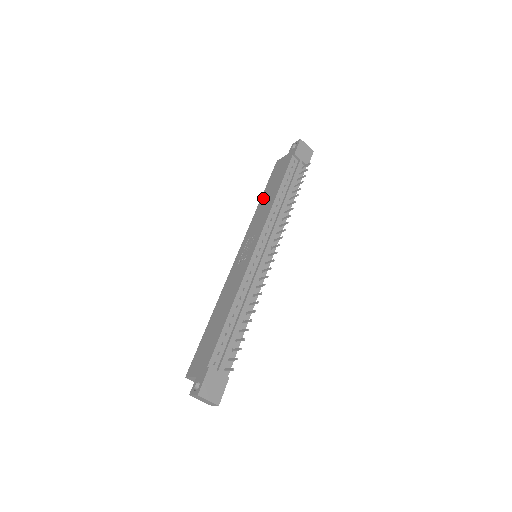
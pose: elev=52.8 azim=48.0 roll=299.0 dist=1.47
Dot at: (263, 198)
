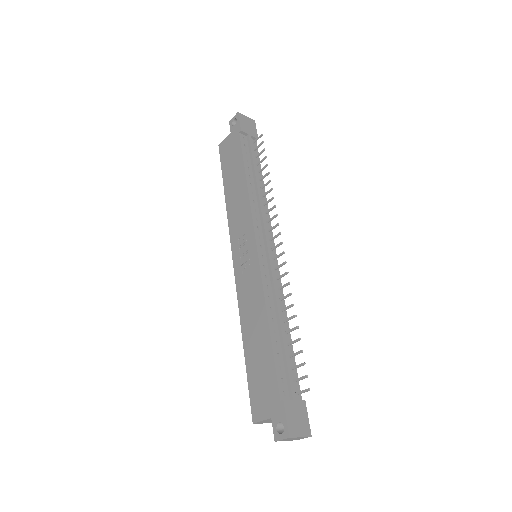
Dot at: (228, 191)
